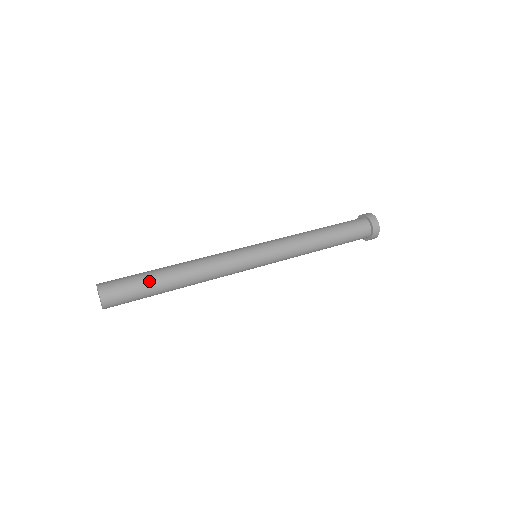
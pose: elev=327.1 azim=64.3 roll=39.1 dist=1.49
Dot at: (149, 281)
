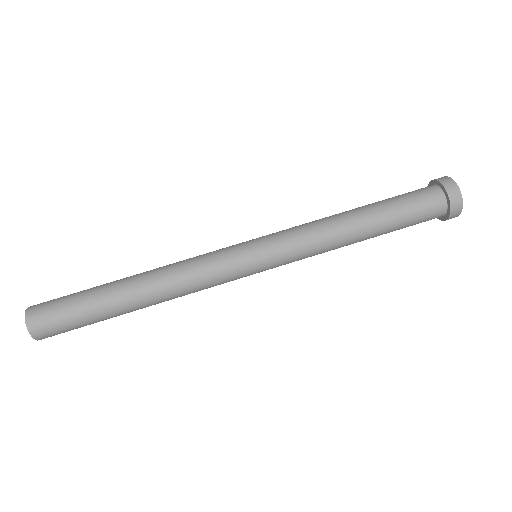
Dot at: (95, 311)
